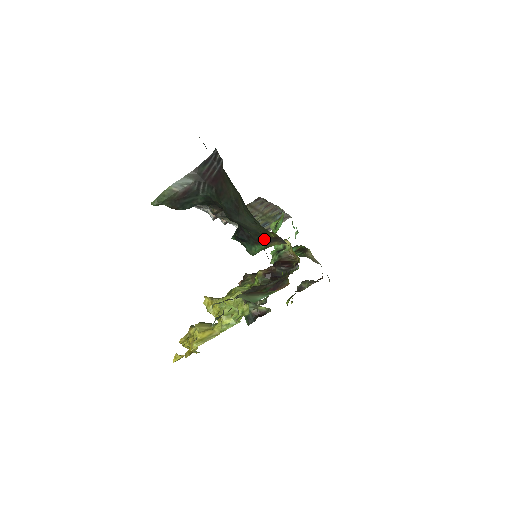
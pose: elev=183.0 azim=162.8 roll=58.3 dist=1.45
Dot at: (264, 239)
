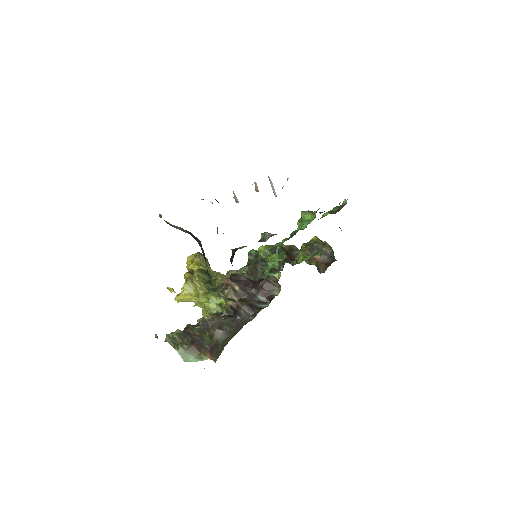
Dot at: occluded
